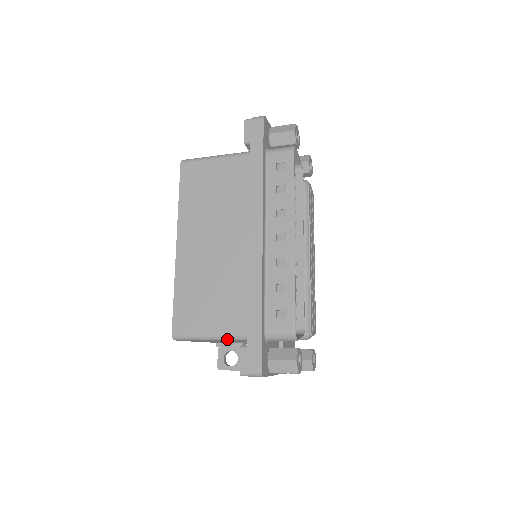
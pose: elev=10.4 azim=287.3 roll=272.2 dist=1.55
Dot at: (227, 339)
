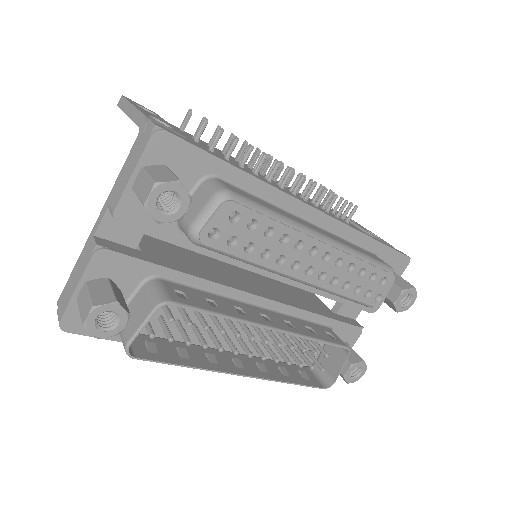
Dot at: occluded
